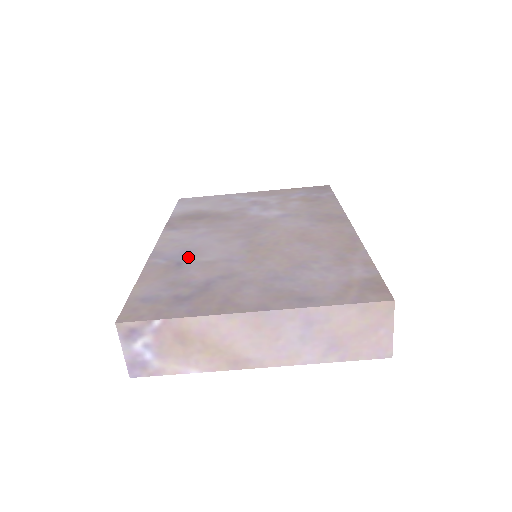
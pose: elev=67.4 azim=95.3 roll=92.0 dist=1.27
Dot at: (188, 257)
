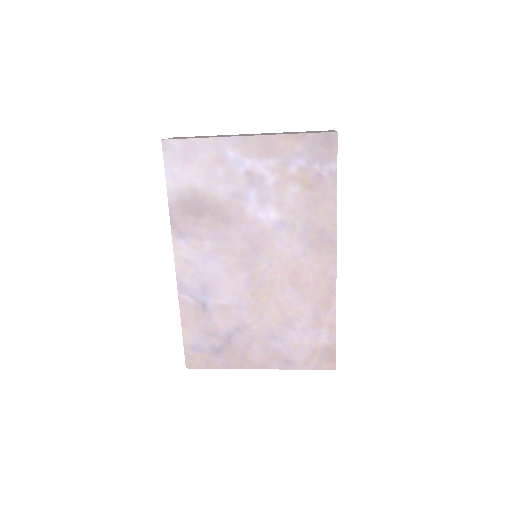
Dot at: (208, 297)
